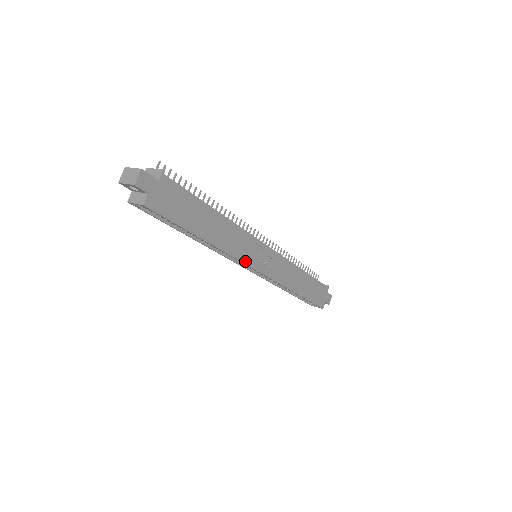
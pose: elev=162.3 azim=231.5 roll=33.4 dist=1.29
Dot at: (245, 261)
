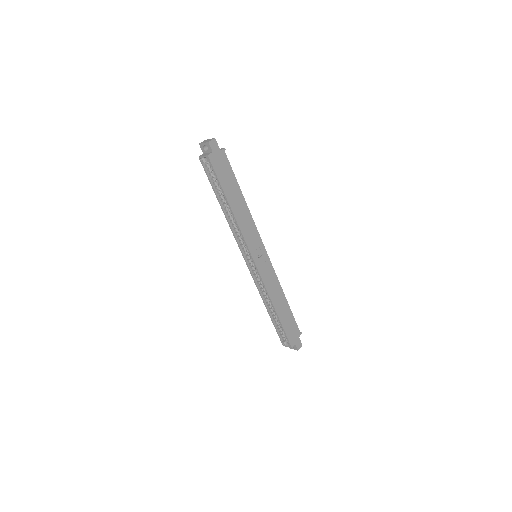
Dot at: (248, 245)
